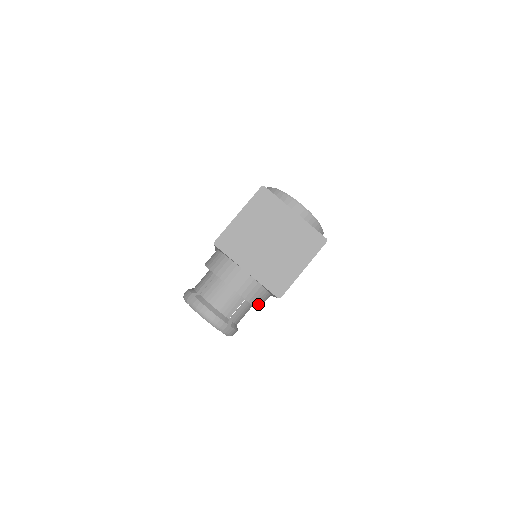
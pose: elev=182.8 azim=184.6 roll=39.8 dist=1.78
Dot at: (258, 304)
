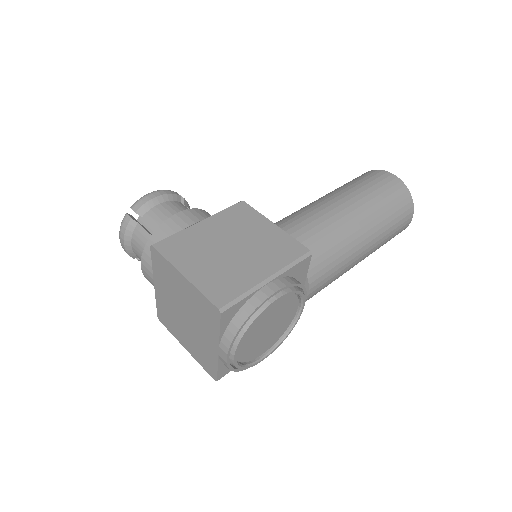
Dot at: occluded
